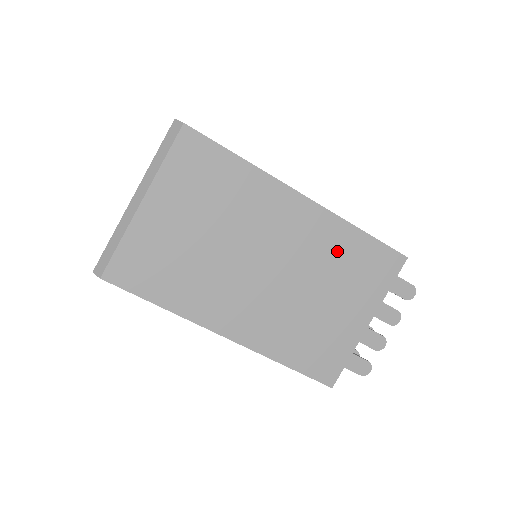
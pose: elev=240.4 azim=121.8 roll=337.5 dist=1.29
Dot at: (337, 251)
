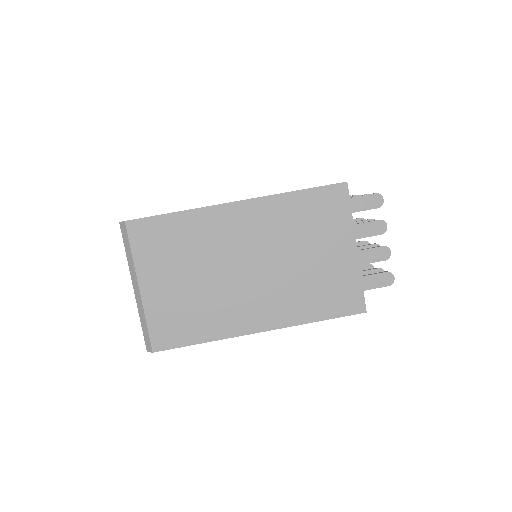
Dot at: (290, 219)
